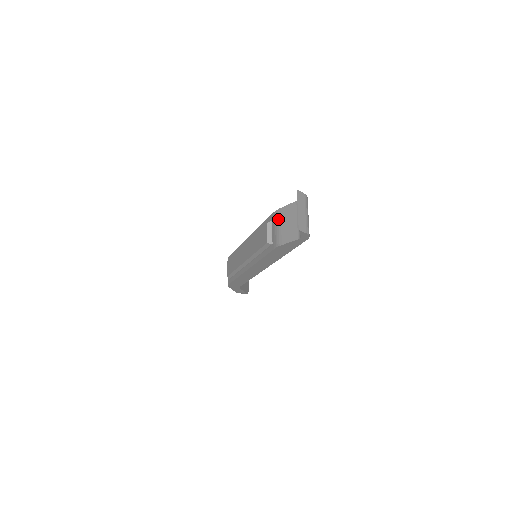
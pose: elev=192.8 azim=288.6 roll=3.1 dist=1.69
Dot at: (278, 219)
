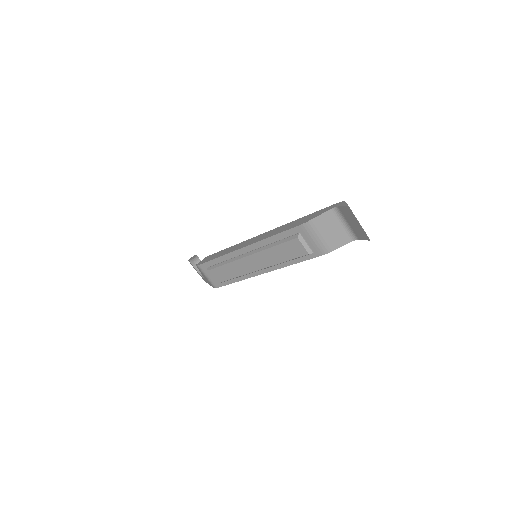
Dot at: (313, 231)
